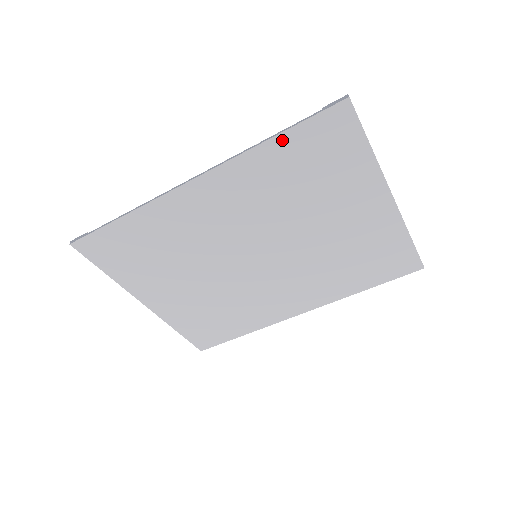
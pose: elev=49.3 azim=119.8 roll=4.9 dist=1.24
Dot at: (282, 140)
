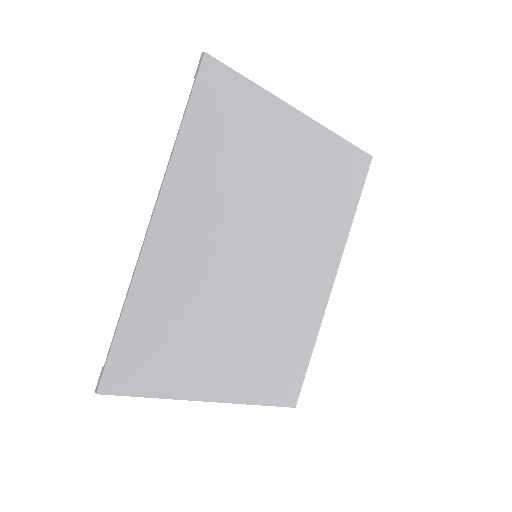
Dot at: (189, 126)
